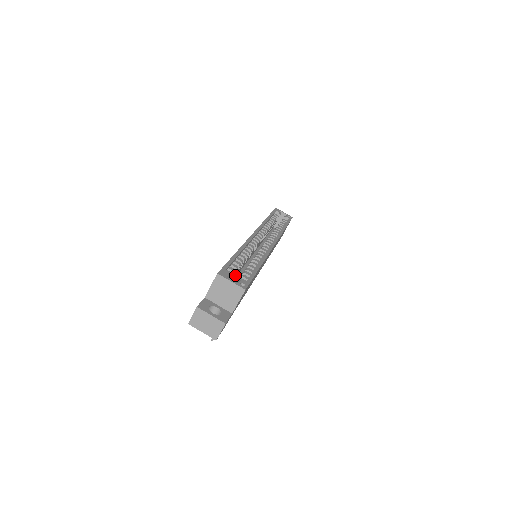
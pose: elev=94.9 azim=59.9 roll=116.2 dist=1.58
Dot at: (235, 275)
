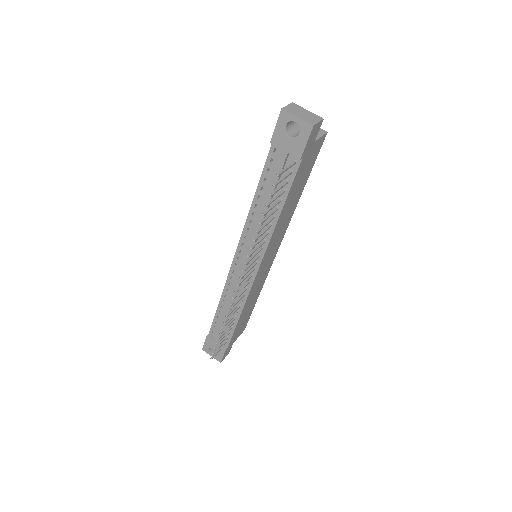
Dot at: occluded
